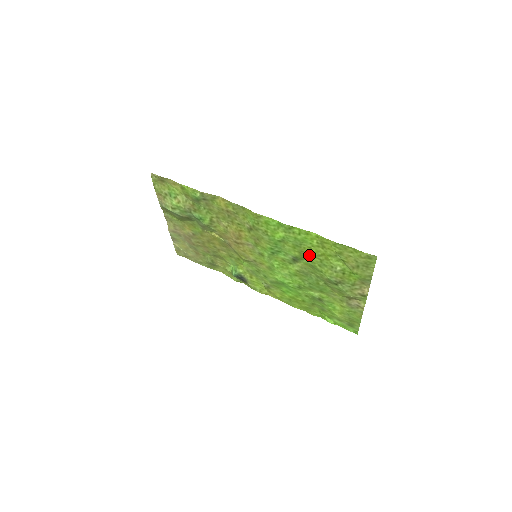
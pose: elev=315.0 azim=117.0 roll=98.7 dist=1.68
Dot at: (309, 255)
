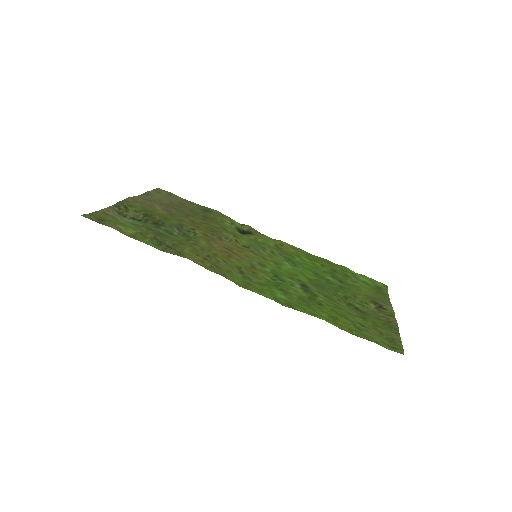
Dot at: (321, 303)
